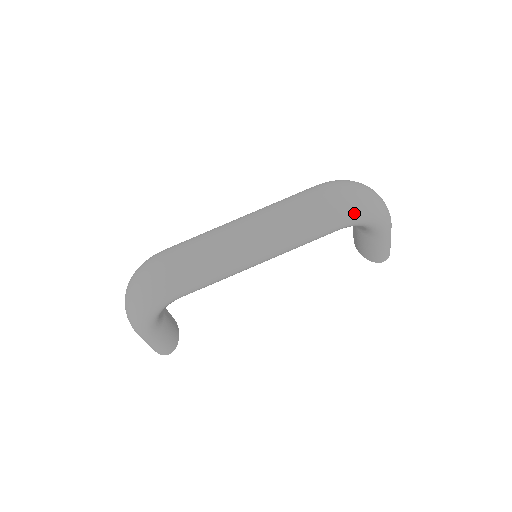
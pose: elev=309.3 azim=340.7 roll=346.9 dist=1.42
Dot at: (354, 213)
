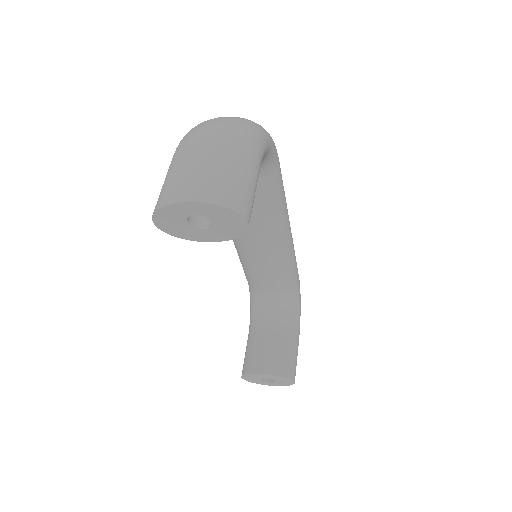
Dot at: occluded
